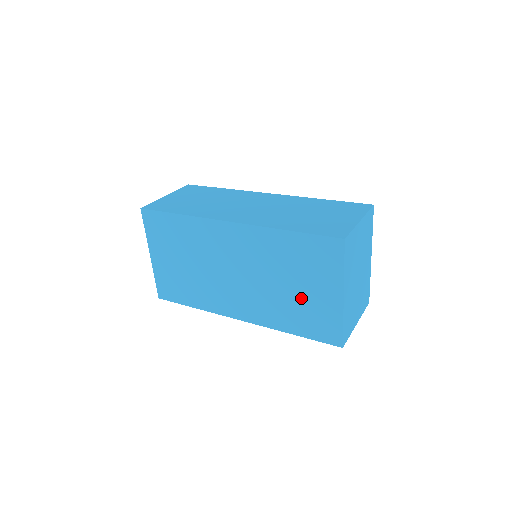
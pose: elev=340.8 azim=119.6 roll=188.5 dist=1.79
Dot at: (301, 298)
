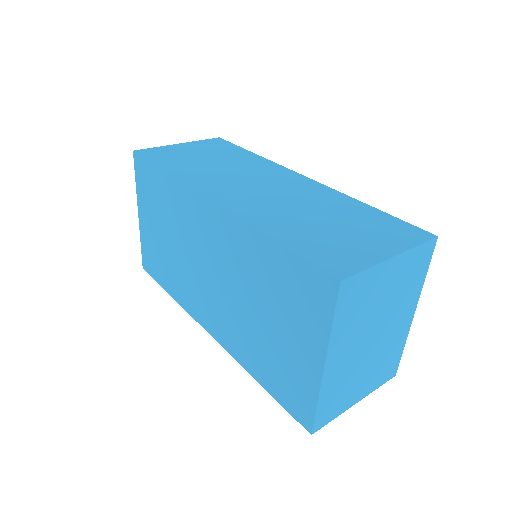
Dot at: (273, 340)
